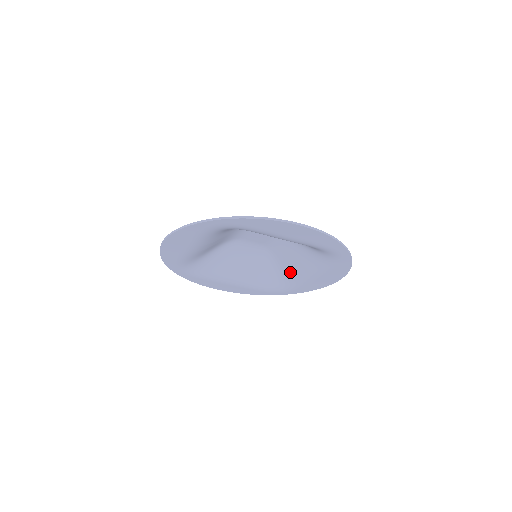
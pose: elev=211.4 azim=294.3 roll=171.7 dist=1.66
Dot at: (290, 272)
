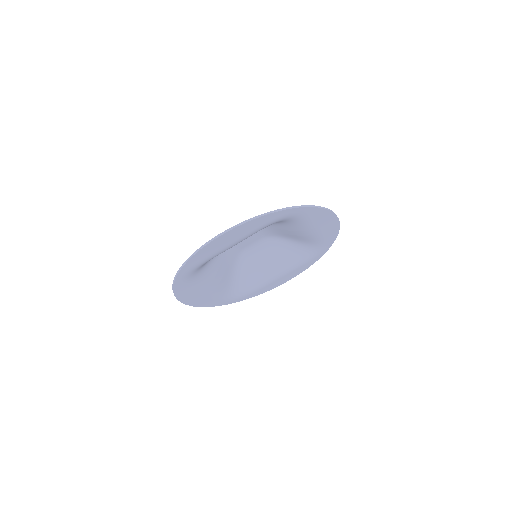
Dot at: (301, 239)
